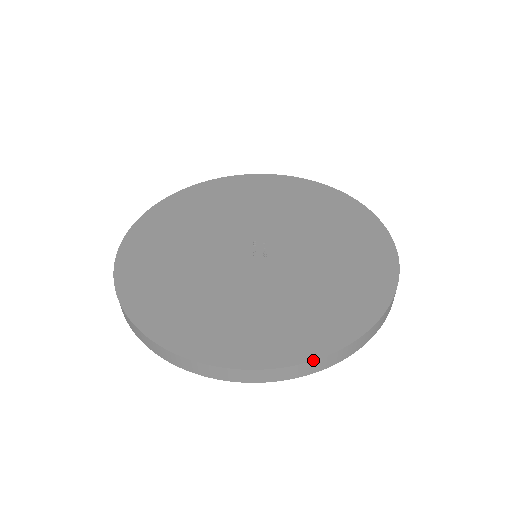
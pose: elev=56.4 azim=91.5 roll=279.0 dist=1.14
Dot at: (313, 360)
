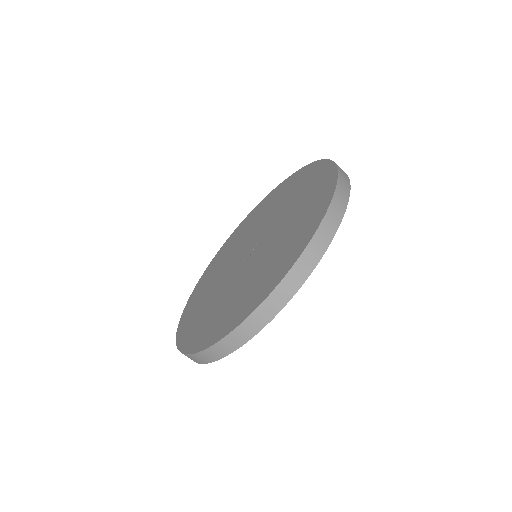
Dot at: (209, 347)
